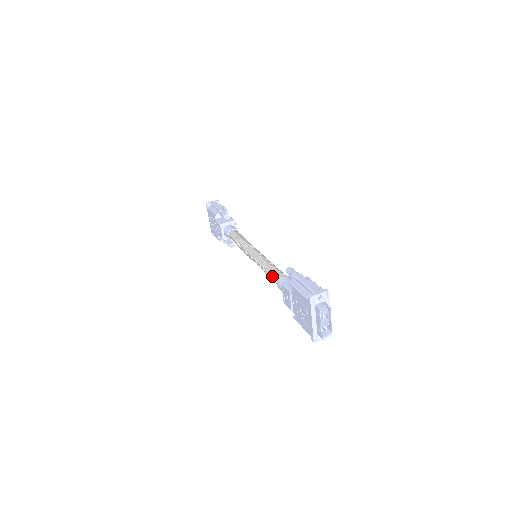
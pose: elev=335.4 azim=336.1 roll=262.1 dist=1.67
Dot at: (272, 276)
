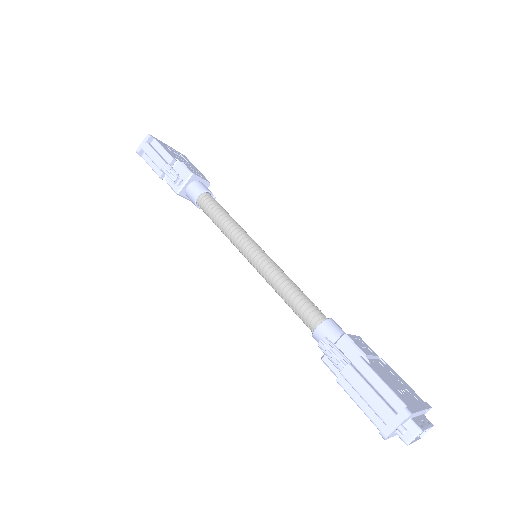
Dot at: occluded
